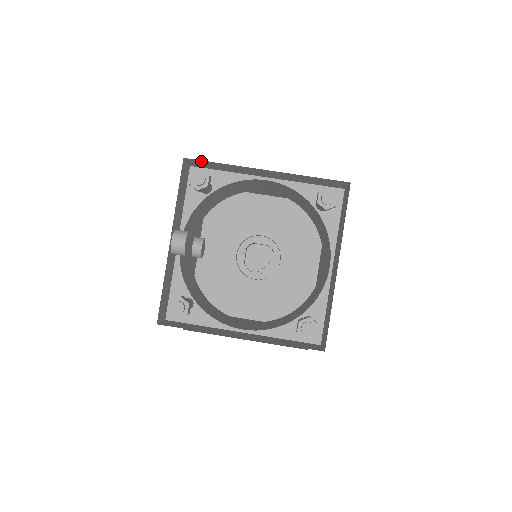
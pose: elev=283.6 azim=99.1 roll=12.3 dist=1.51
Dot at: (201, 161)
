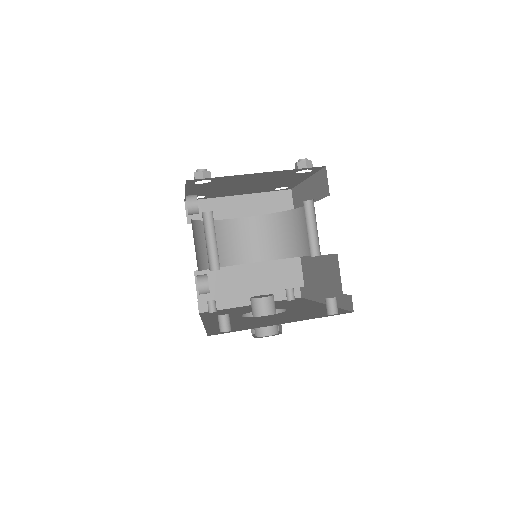
Dot at: occluded
